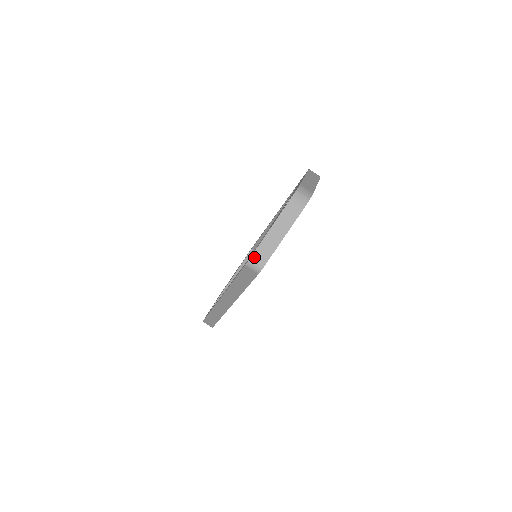
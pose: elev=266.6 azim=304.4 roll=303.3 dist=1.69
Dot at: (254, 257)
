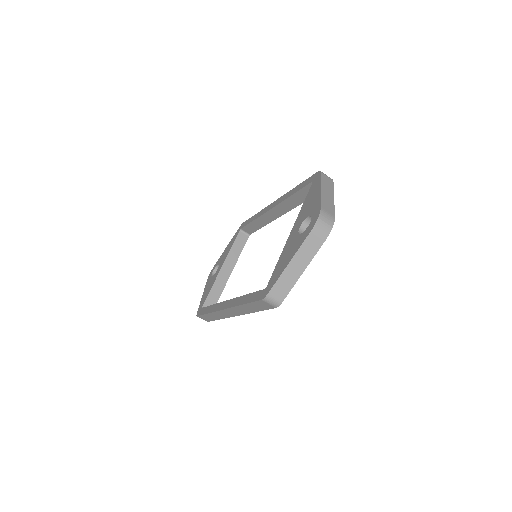
Dot at: (272, 293)
